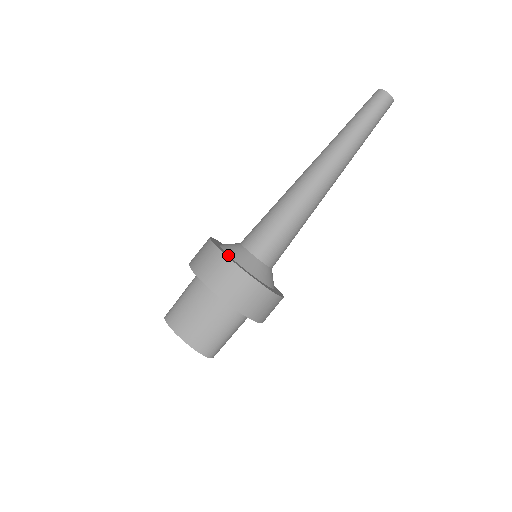
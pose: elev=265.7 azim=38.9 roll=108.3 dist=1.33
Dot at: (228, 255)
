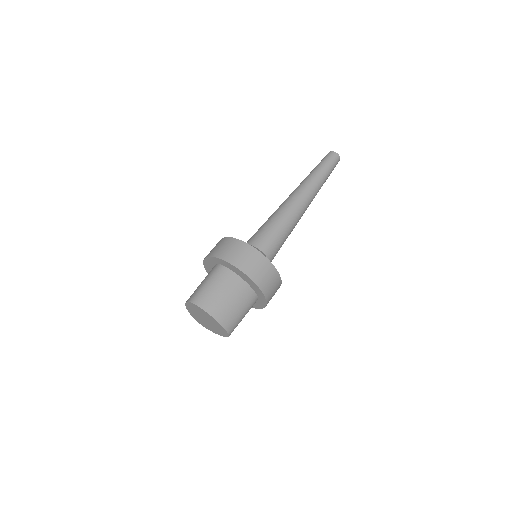
Dot at: occluded
